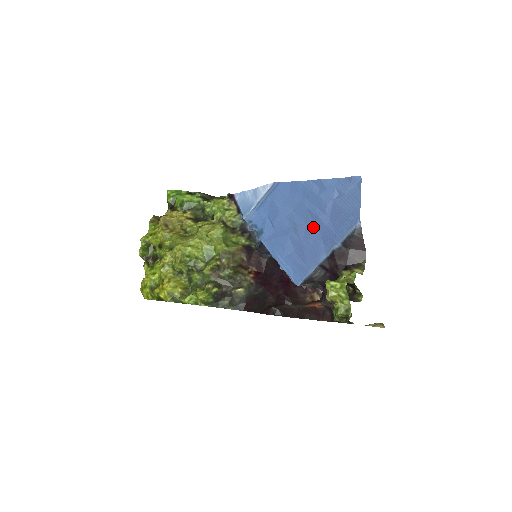
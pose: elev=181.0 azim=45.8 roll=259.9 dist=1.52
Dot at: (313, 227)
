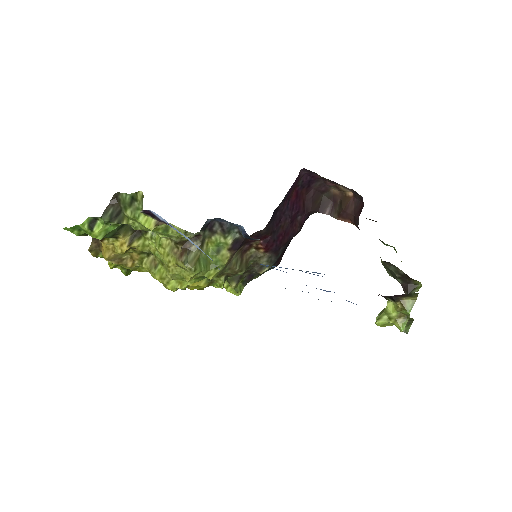
Dot at: occluded
